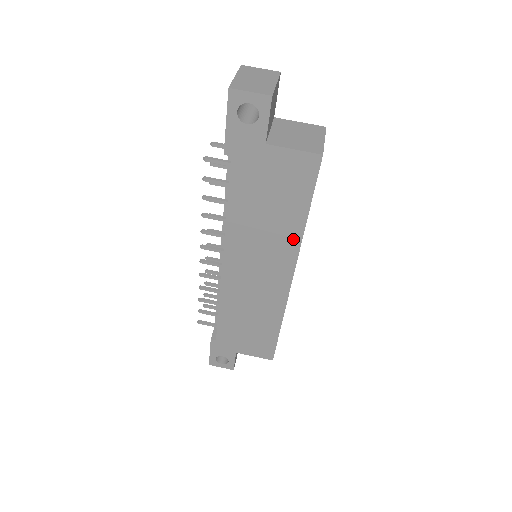
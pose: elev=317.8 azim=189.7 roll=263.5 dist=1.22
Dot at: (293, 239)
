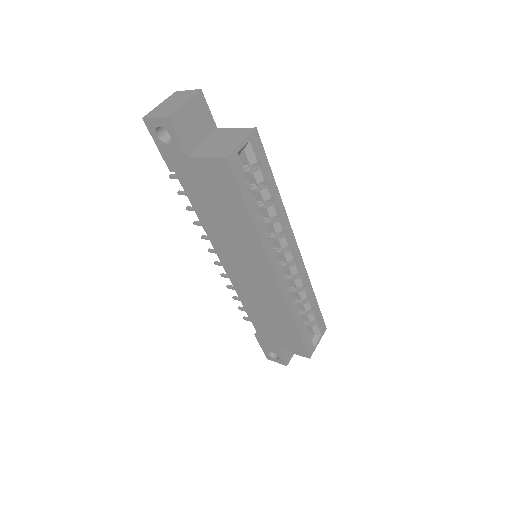
Dot at: (253, 238)
